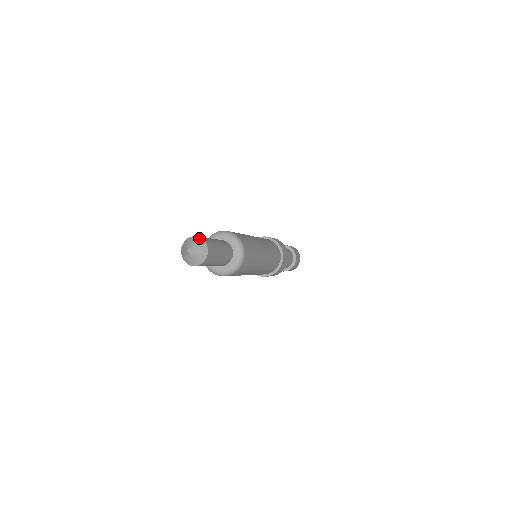
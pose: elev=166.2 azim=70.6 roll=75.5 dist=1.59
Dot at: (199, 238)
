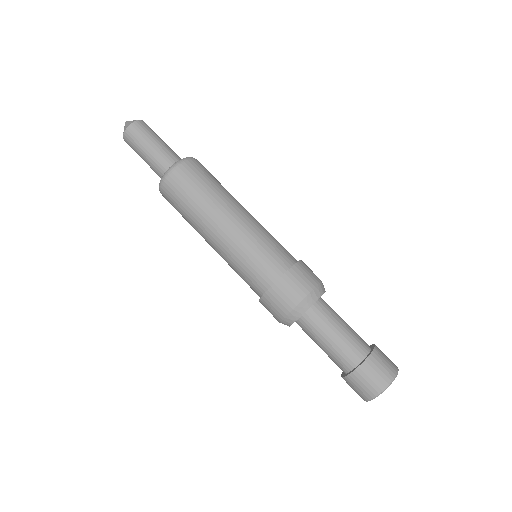
Dot at: occluded
